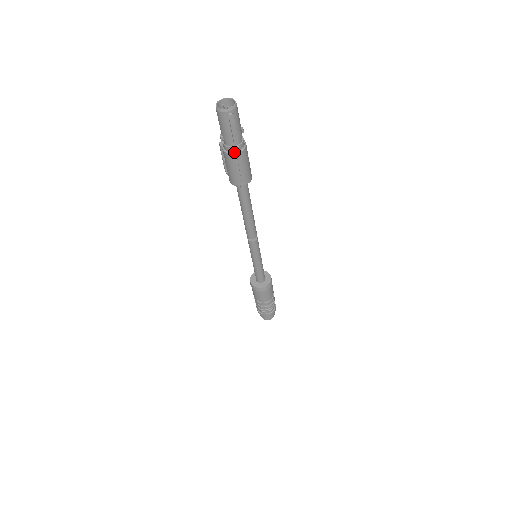
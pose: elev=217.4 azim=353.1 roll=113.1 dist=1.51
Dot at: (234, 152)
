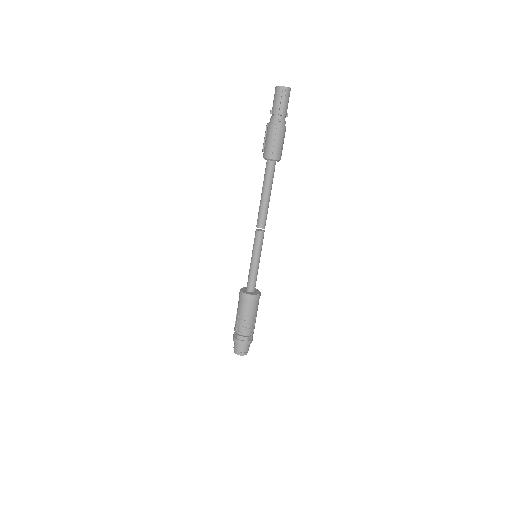
Dot at: (276, 124)
